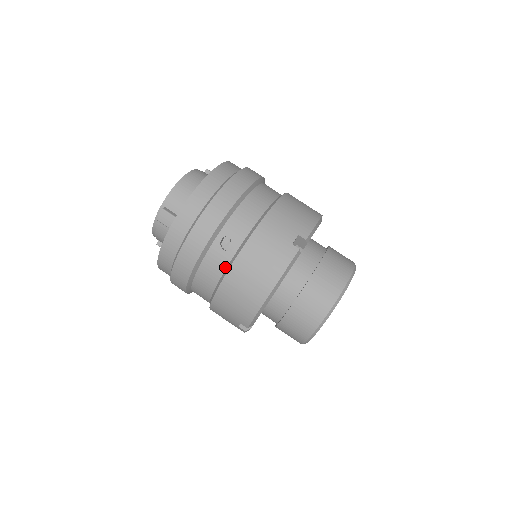
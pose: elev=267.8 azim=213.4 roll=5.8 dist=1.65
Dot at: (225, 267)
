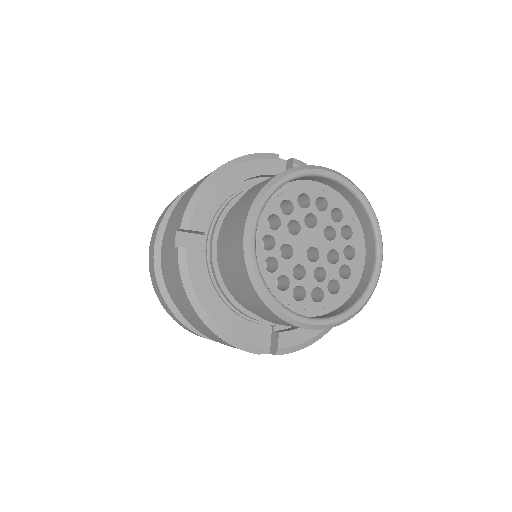
Dot at: occluded
